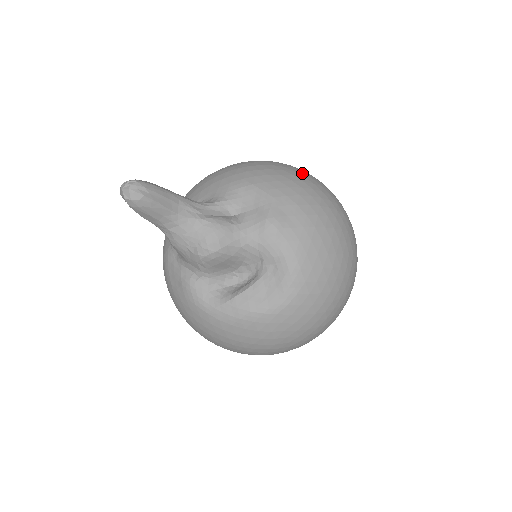
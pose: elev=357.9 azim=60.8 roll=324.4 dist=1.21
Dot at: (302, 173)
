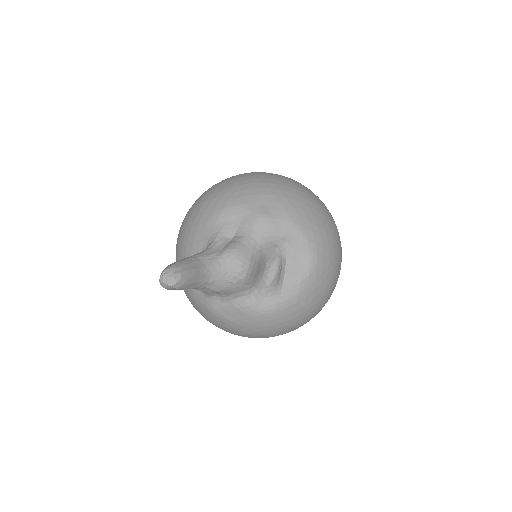
Dot at: (238, 177)
